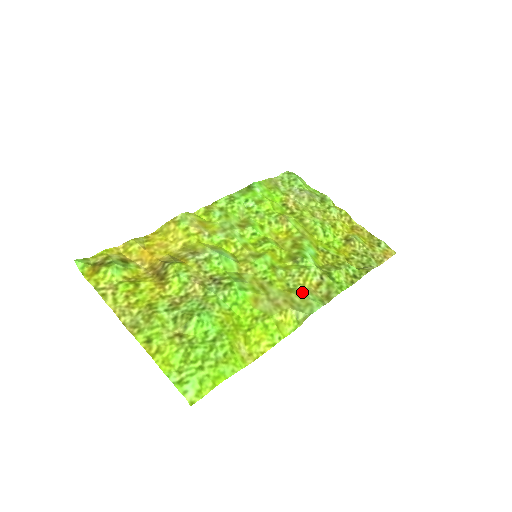
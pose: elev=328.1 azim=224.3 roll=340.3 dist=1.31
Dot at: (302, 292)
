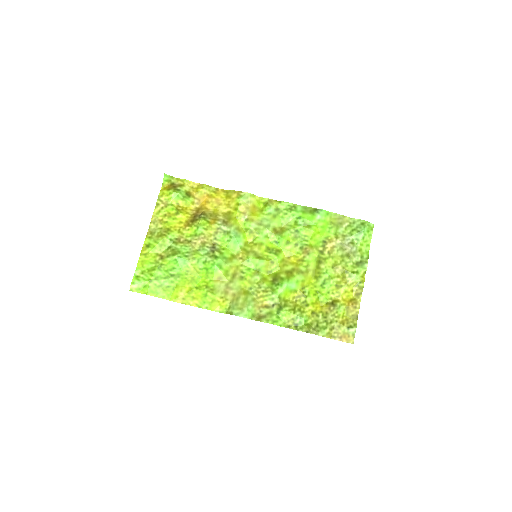
Dot at: (250, 300)
